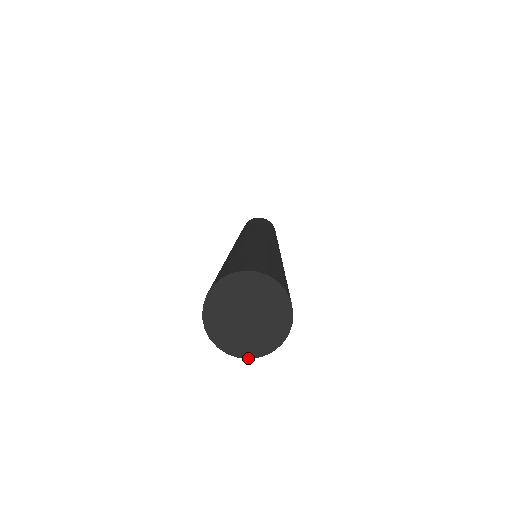
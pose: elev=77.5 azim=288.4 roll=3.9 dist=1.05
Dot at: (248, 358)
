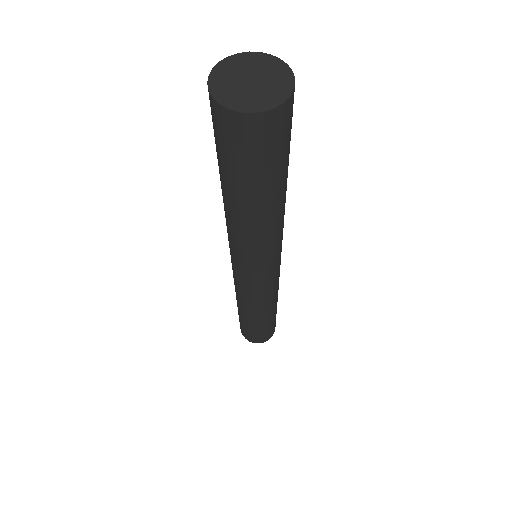
Dot at: (239, 111)
